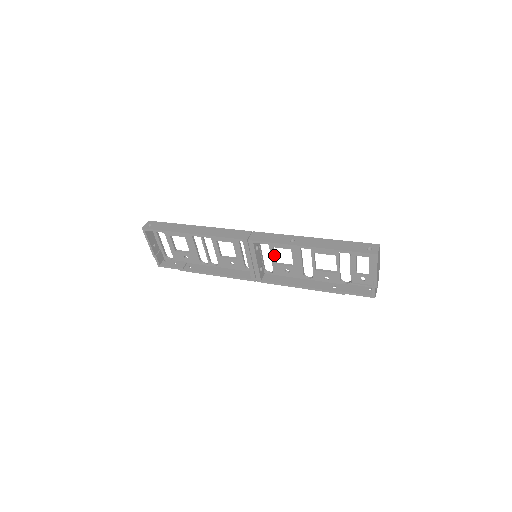
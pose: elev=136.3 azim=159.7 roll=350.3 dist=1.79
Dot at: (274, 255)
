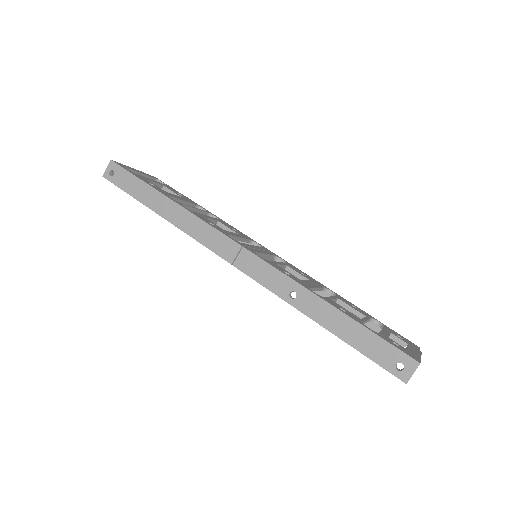
Dot at: occluded
